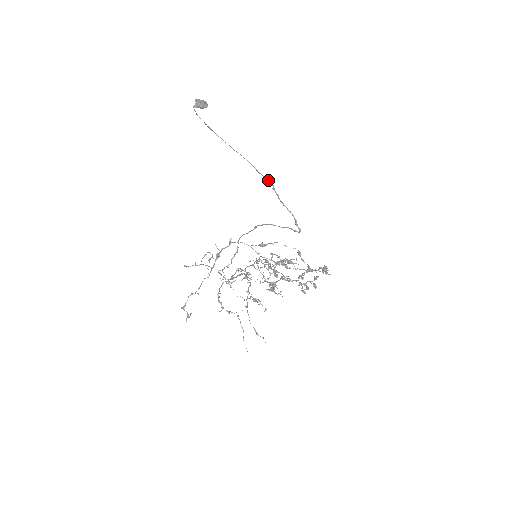
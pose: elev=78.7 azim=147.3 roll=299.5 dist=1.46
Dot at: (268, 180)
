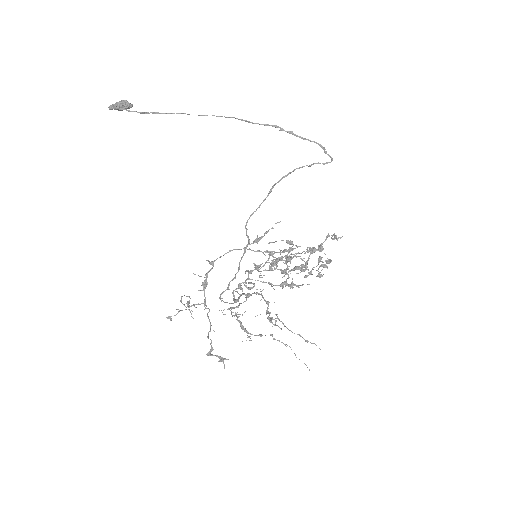
Dot at: (269, 125)
